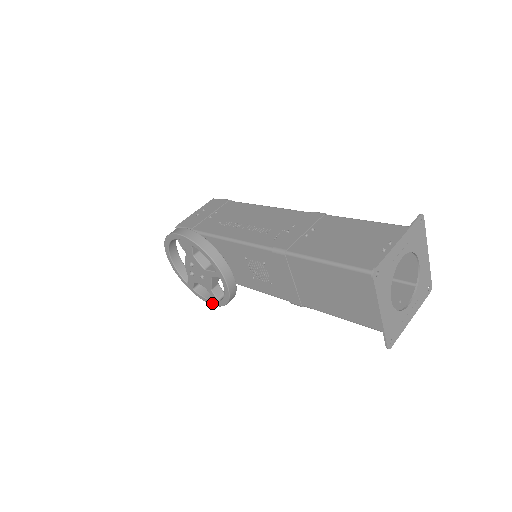
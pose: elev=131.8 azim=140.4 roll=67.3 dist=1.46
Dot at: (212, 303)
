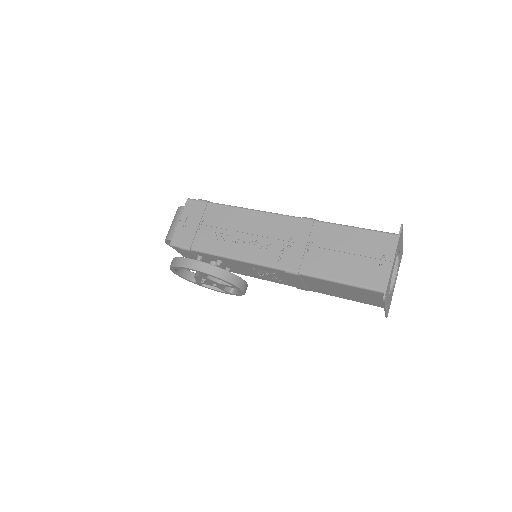
Dot at: occluded
